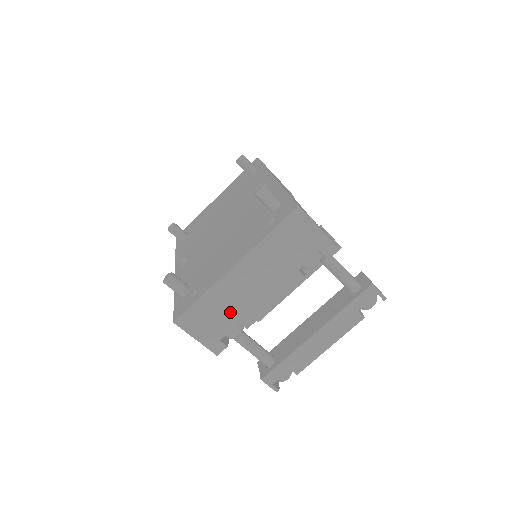
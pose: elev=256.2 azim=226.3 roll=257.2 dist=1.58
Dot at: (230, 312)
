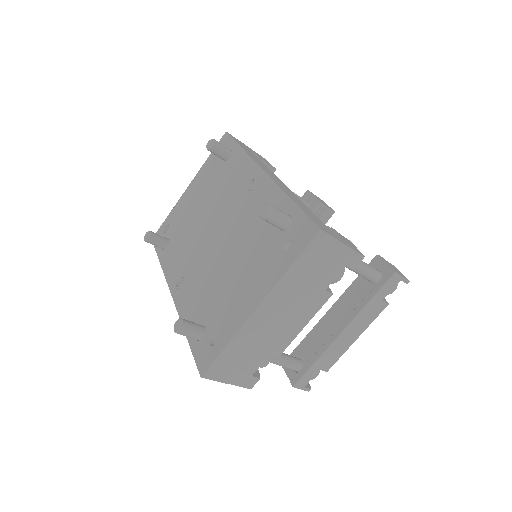
Dot at: (259, 349)
